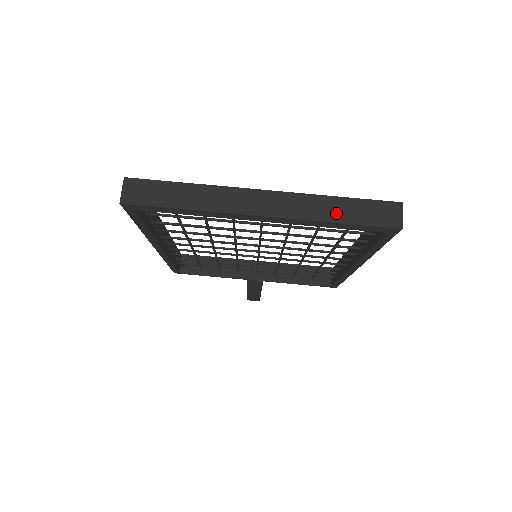
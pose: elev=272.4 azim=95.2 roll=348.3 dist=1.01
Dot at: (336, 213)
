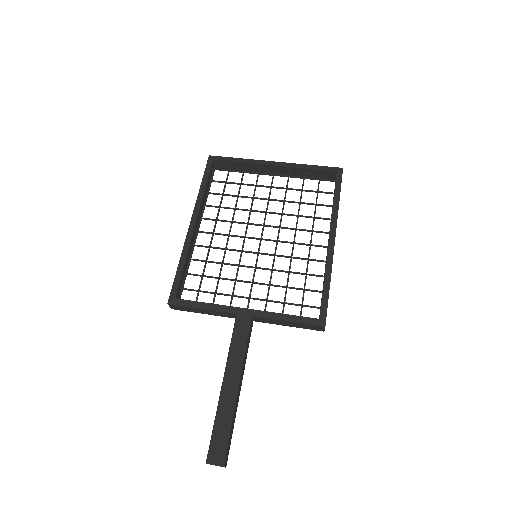
Dot at: occluded
